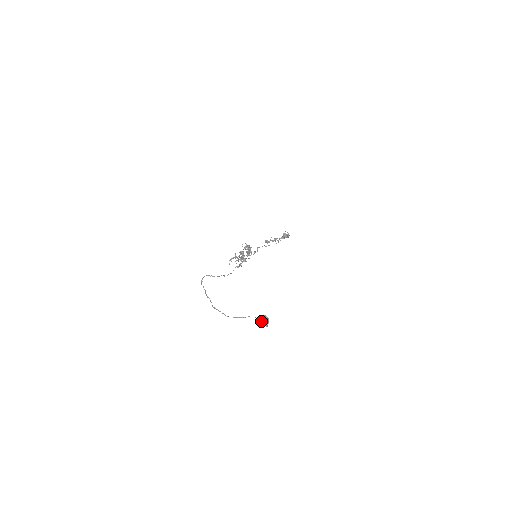
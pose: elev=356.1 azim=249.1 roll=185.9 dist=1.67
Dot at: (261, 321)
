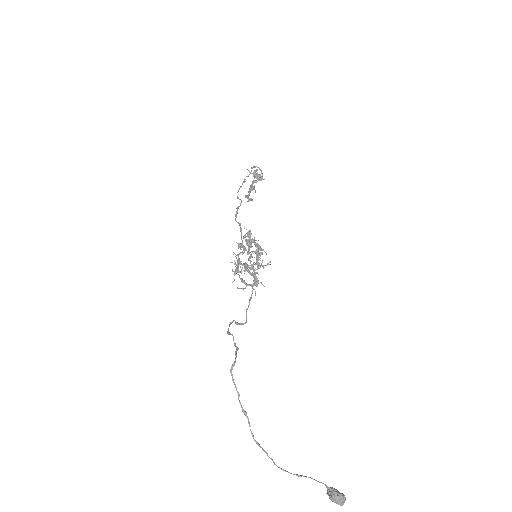
Dot at: (336, 501)
